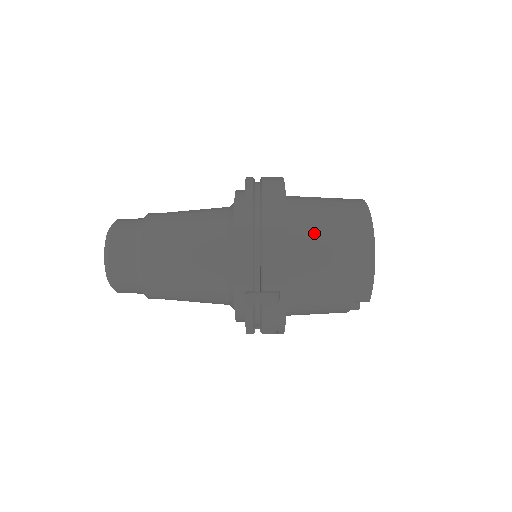
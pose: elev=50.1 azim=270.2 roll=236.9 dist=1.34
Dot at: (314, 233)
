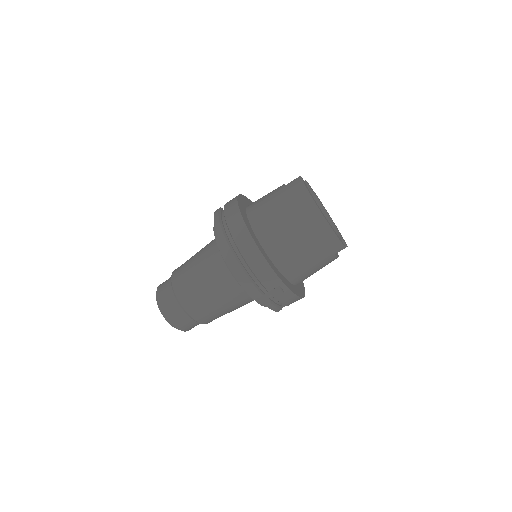
Dot at: (278, 233)
